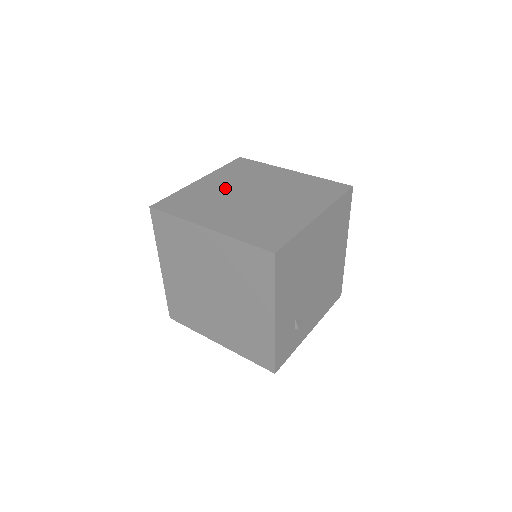
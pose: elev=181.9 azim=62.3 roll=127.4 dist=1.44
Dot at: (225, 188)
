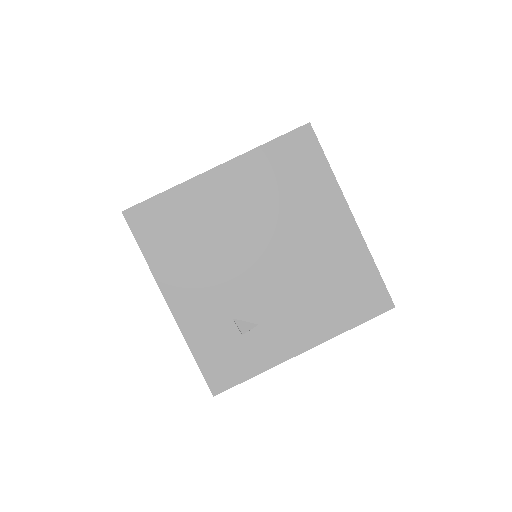
Dot at: occluded
